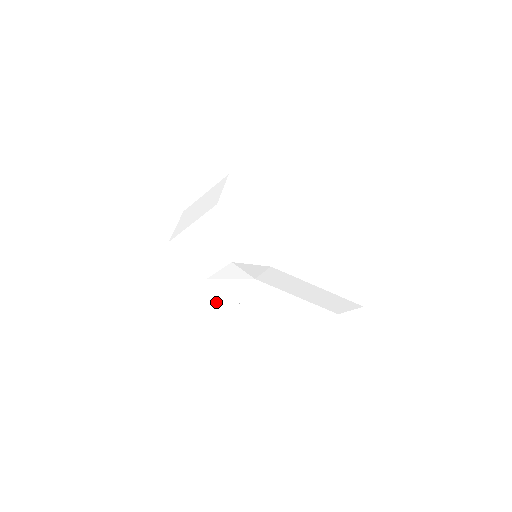
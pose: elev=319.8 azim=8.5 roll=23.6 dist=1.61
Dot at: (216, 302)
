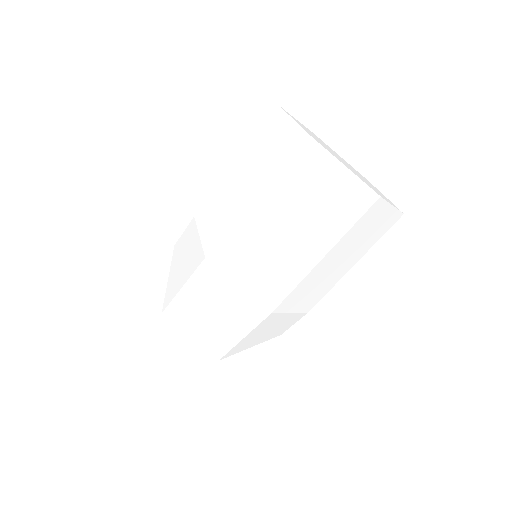
Dot at: occluded
